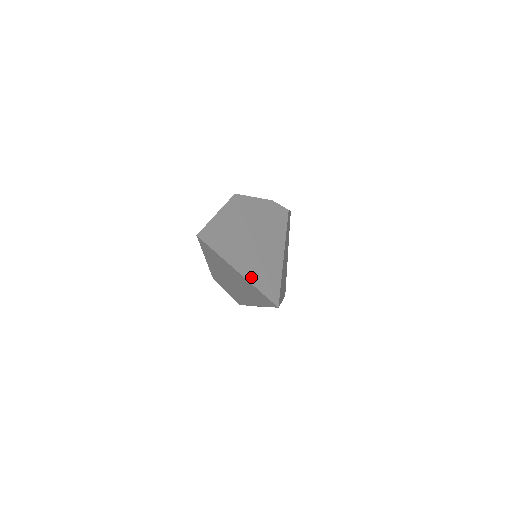
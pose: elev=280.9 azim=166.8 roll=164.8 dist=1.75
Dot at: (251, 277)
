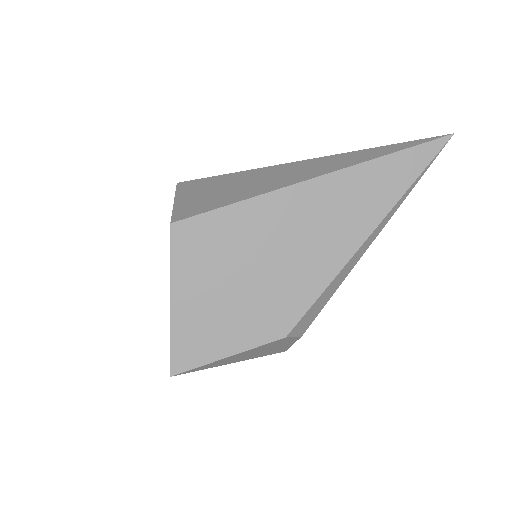
Dot at: (369, 156)
